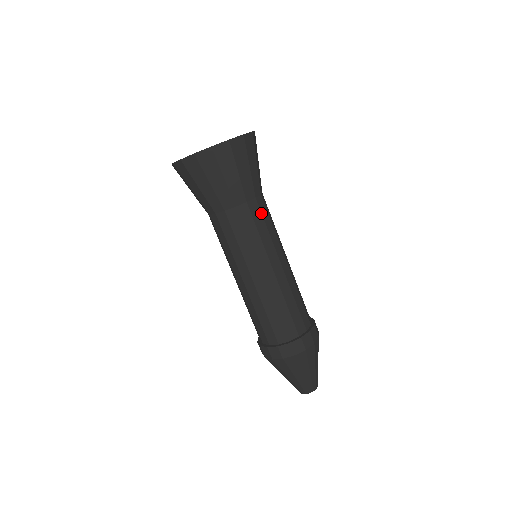
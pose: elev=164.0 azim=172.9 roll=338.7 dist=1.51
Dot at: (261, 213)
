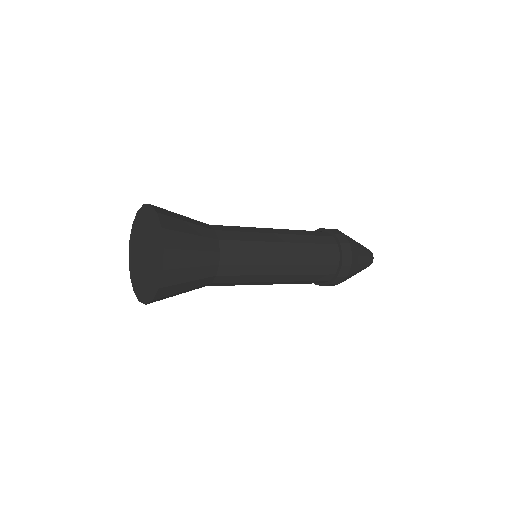
Dot at: (233, 241)
